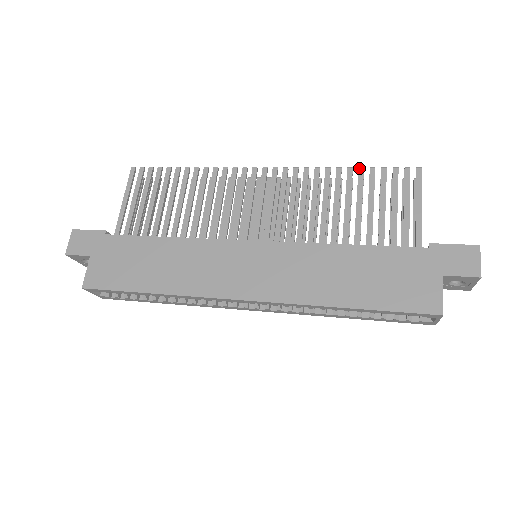
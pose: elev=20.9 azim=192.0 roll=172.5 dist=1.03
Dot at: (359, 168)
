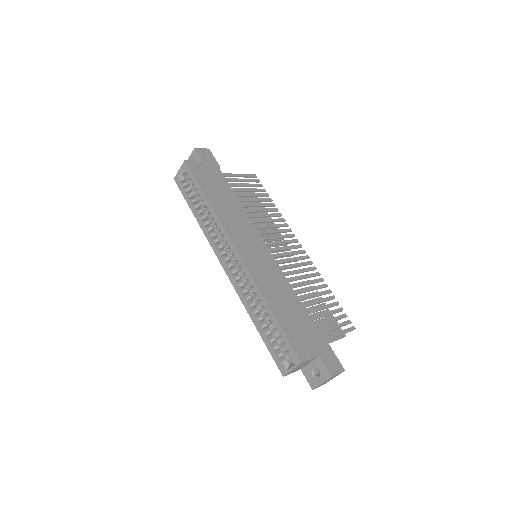
Dot at: occluded
